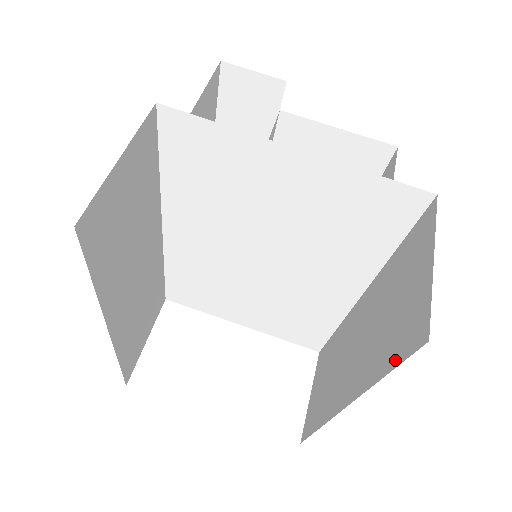
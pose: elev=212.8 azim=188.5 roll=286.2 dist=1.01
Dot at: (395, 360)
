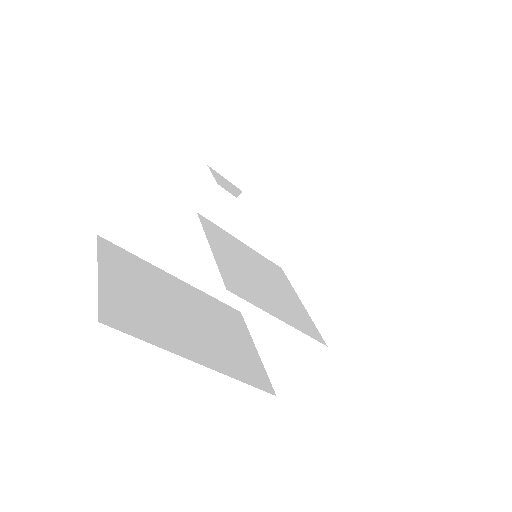
Dot at: occluded
